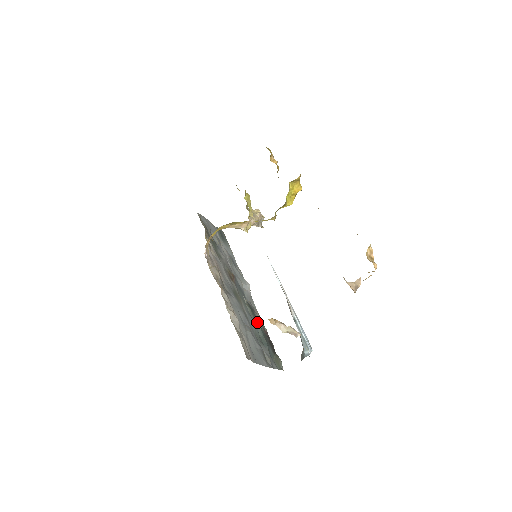
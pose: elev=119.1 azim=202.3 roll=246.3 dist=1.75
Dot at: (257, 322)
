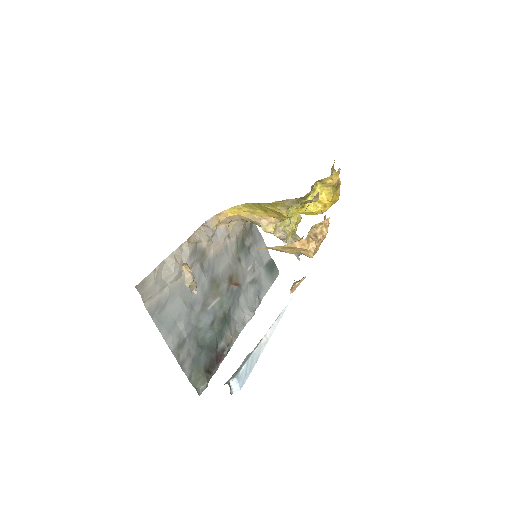
Dot at: (217, 330)
